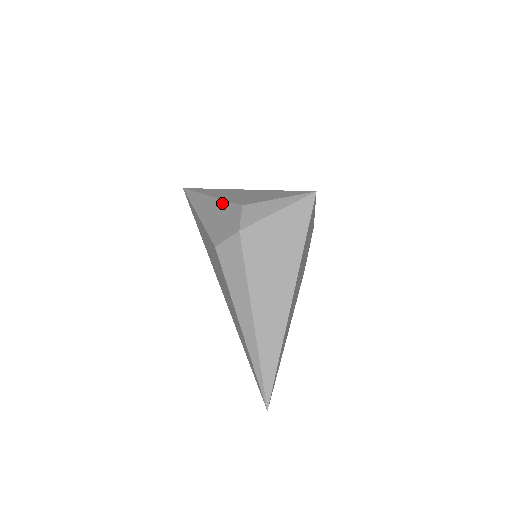
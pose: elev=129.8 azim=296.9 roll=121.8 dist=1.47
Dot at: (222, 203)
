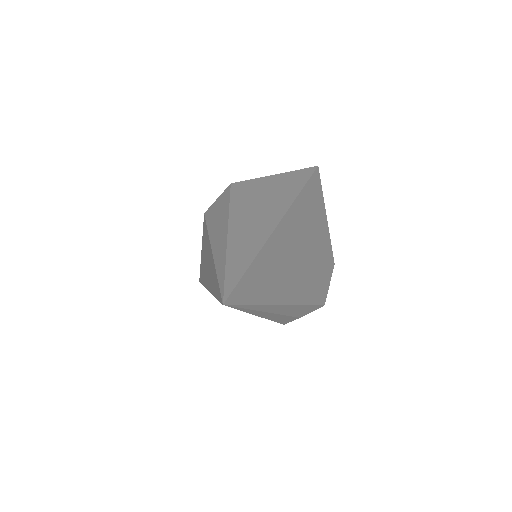
Dot at: occluded
